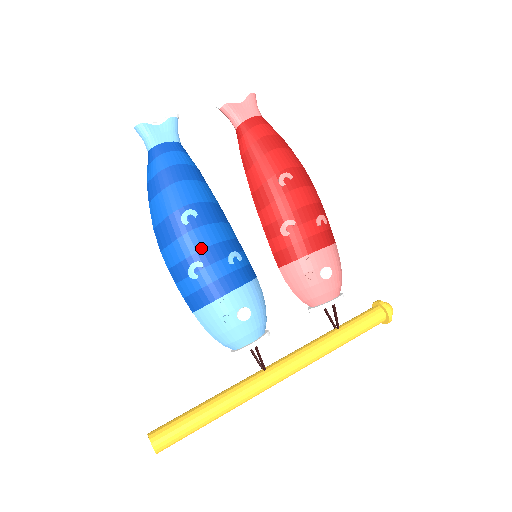
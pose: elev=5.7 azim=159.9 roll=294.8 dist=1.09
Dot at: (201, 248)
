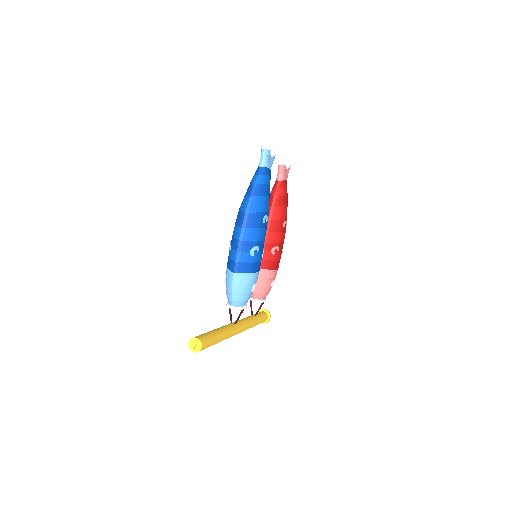
Dot at: (261, 240)
